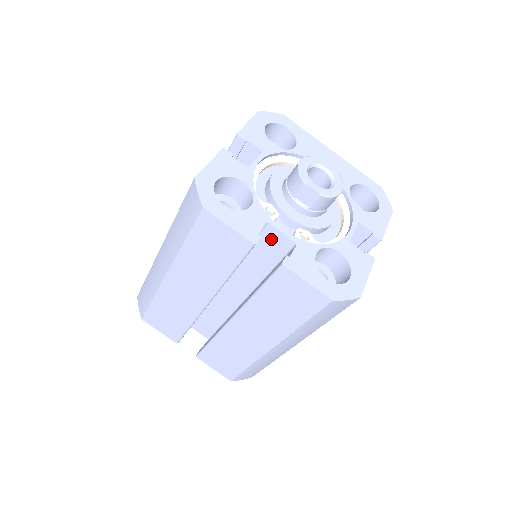
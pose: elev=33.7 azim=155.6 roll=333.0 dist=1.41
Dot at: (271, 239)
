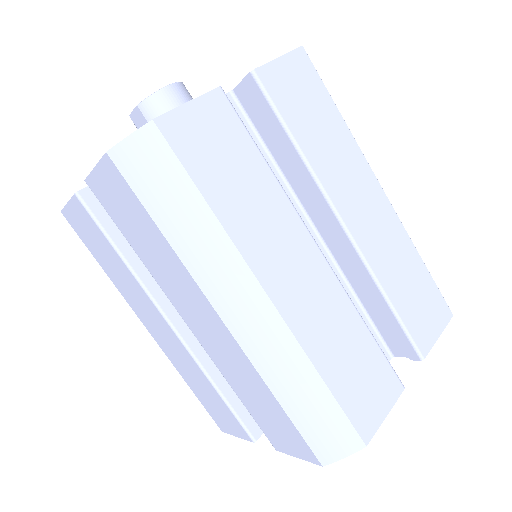
Dot at: occluded
